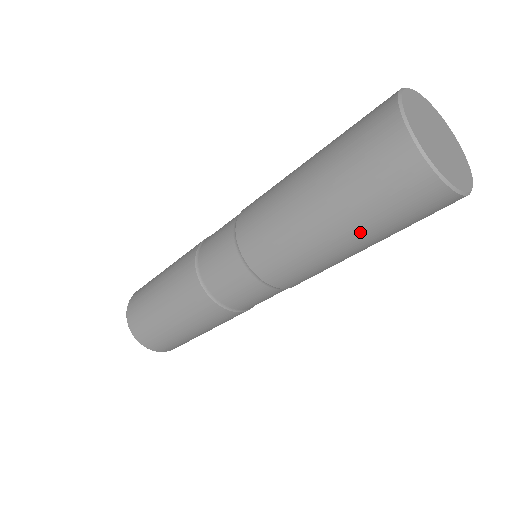
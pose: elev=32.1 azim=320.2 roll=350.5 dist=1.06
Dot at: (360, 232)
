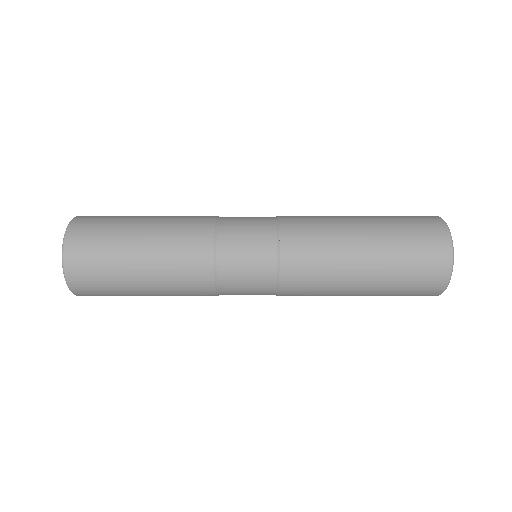
Dot at: occluded
